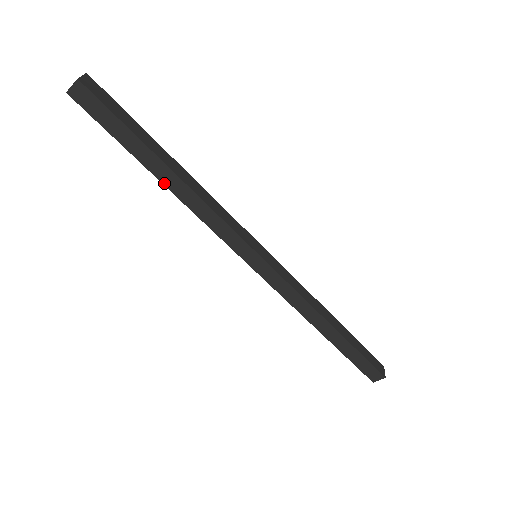
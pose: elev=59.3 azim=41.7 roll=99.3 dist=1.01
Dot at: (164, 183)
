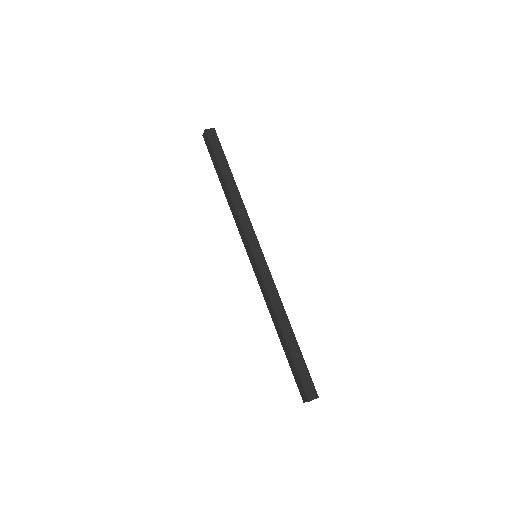
Dot at: (228, 187)
